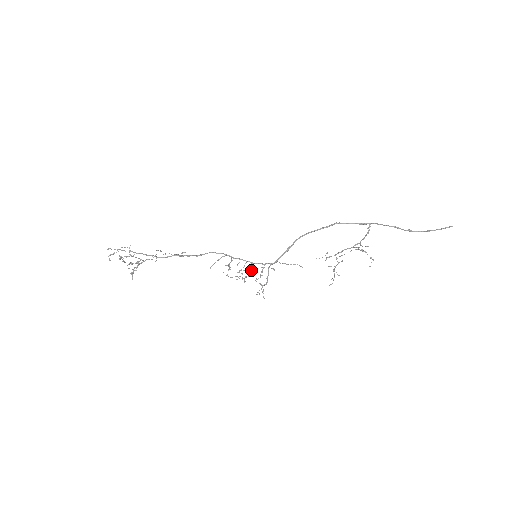
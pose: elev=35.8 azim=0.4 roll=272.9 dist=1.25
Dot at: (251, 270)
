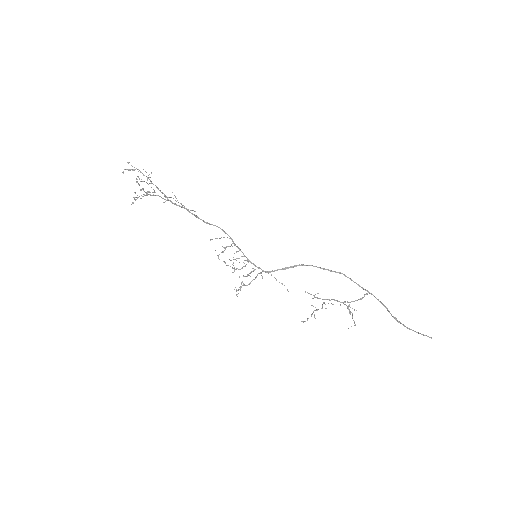
Dot at: occluded
